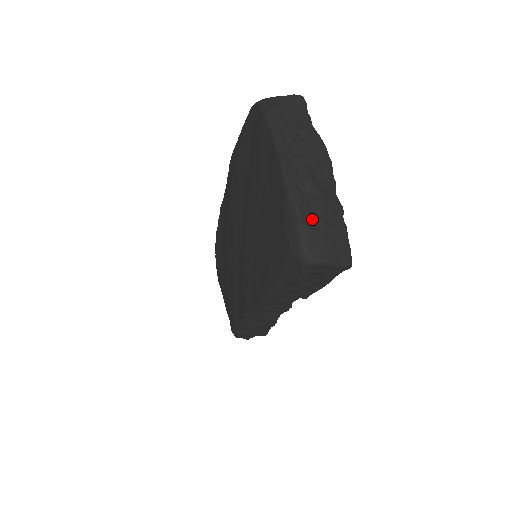
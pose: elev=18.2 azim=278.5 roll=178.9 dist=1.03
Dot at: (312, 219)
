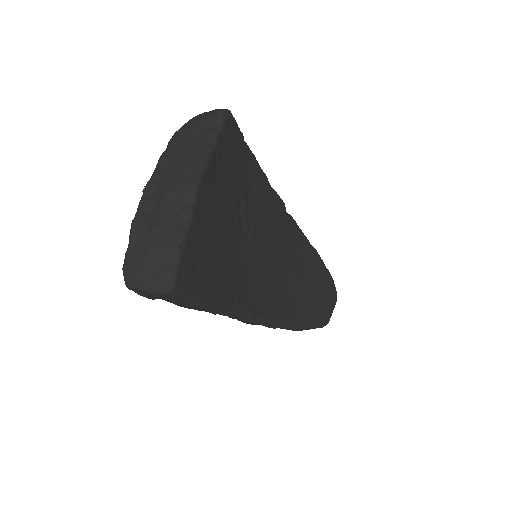
Dot at: (142, 247)
